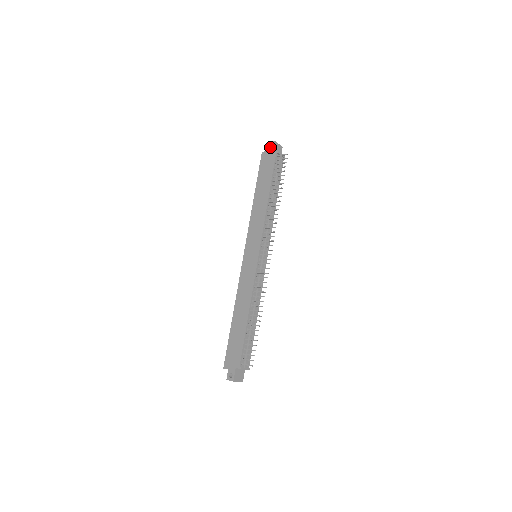
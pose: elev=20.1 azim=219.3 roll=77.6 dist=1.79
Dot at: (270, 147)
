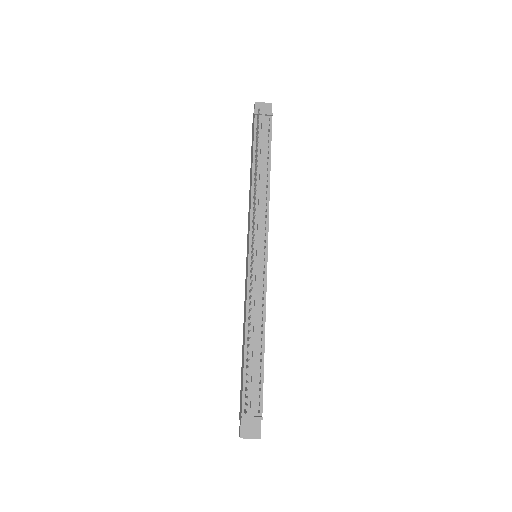
Dot at: occluded
